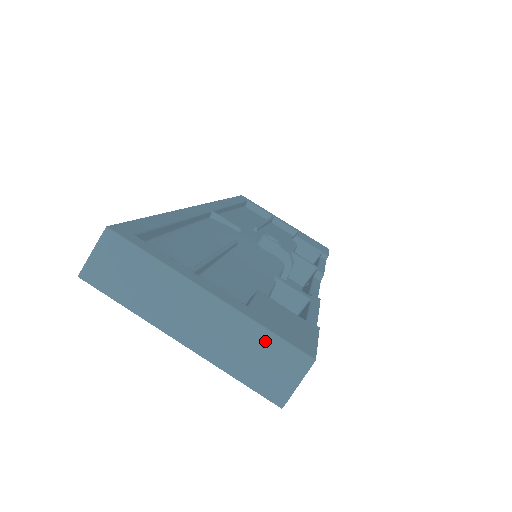
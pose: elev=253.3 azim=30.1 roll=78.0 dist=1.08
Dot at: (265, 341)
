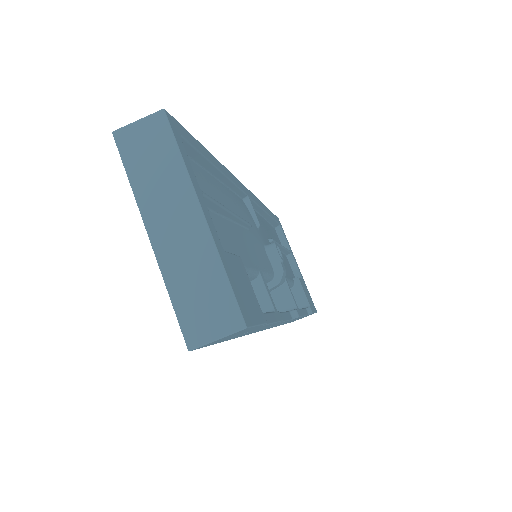
Dot at: (217, 283)
